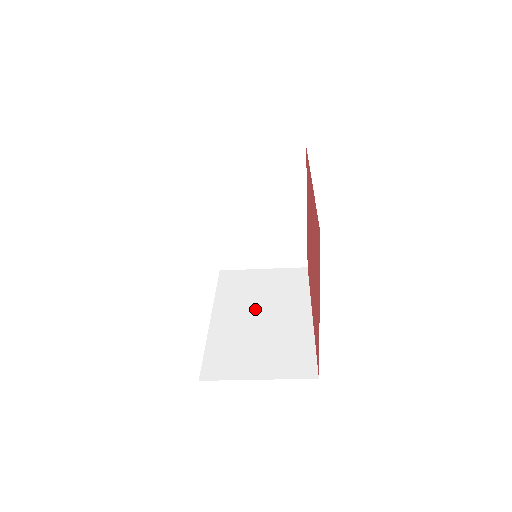
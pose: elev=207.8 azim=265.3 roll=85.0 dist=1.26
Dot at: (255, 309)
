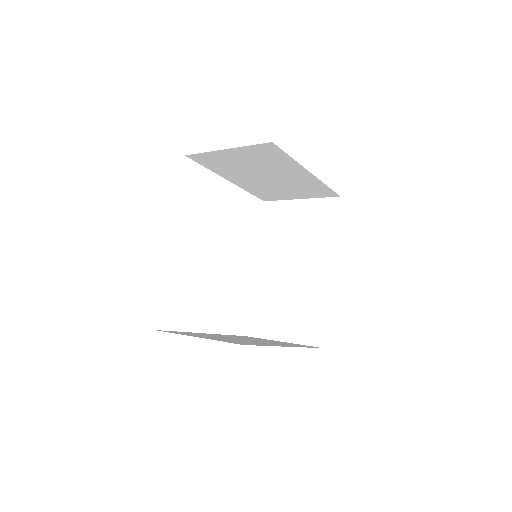
Dot at: (287, 260)
